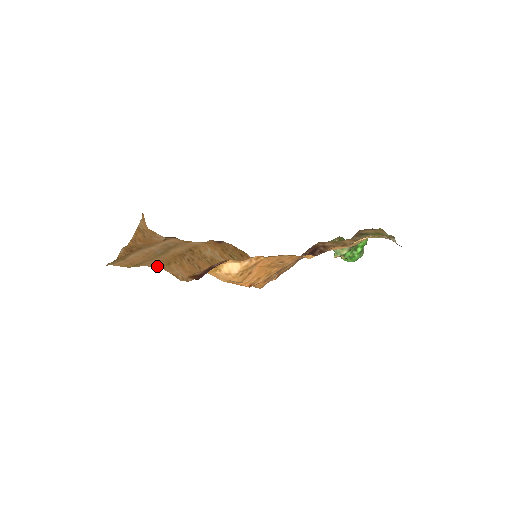
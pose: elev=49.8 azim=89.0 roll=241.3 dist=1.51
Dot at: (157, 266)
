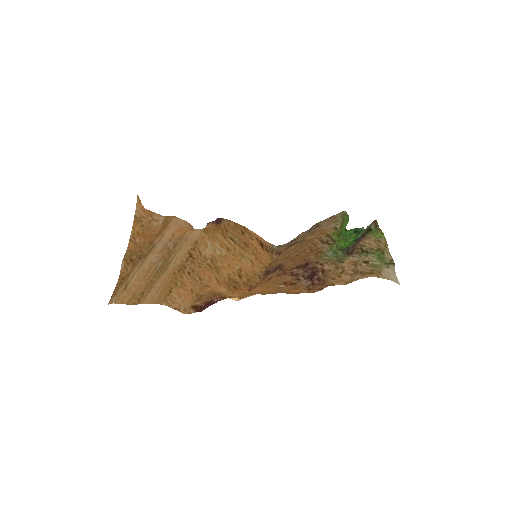
Dot at: (159, 302)
